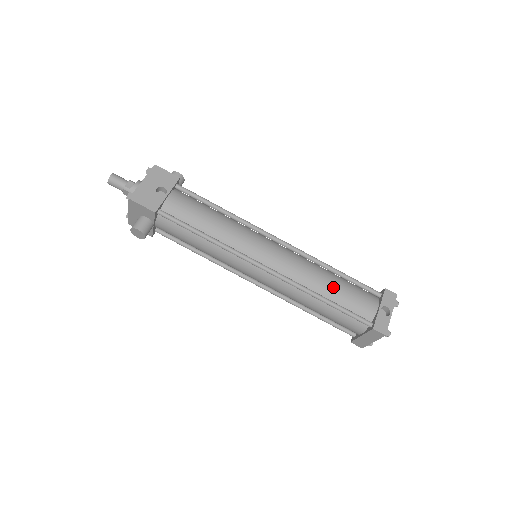
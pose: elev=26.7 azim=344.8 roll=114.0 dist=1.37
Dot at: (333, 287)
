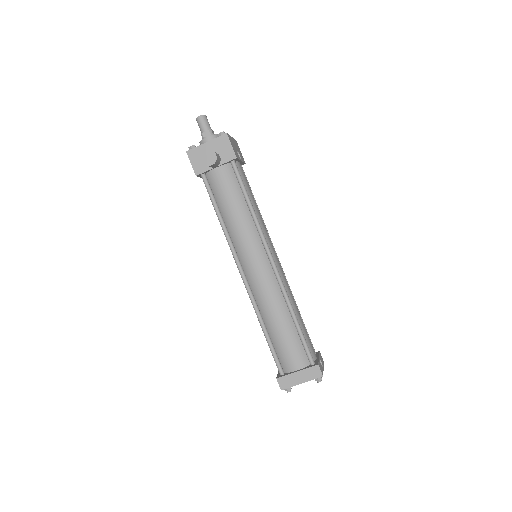
Dot at: (300, 317)
